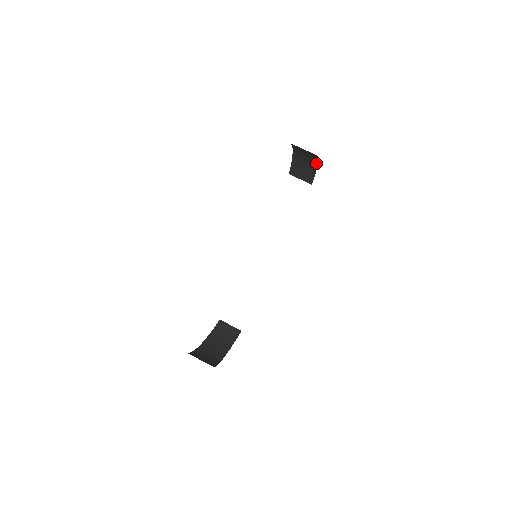
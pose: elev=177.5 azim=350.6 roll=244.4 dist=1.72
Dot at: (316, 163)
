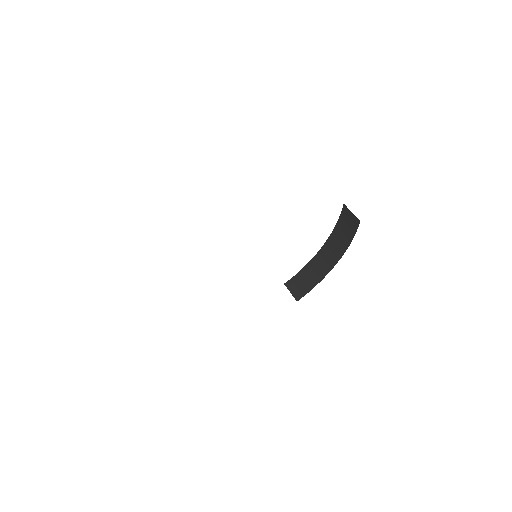
Dot at: (325, 275)
